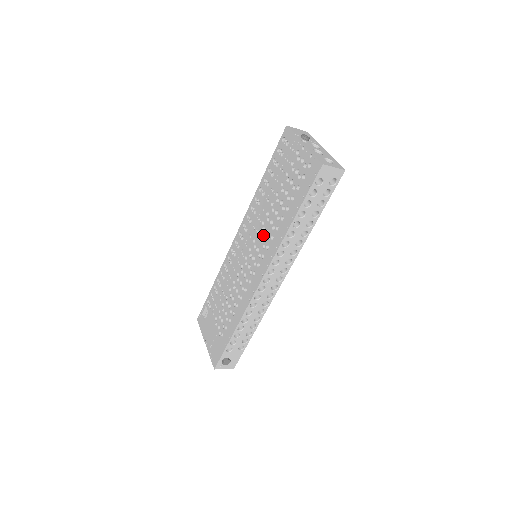
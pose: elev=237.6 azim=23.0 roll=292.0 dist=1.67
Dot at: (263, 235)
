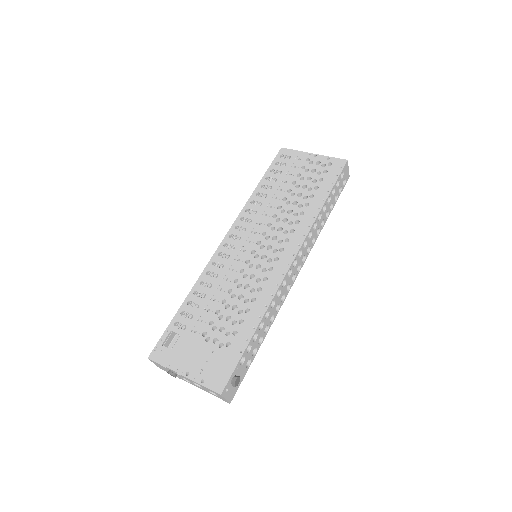
Dot at: (280, 224)
